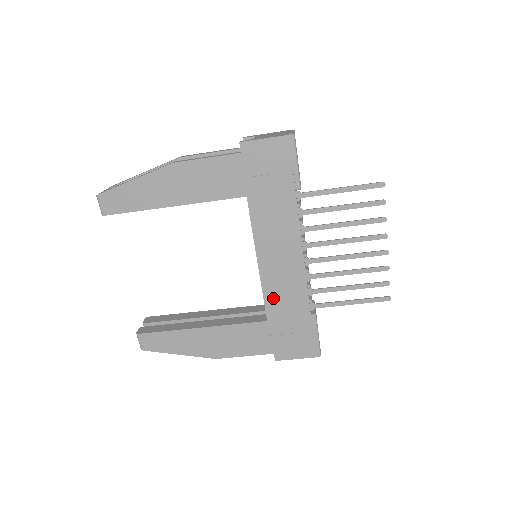
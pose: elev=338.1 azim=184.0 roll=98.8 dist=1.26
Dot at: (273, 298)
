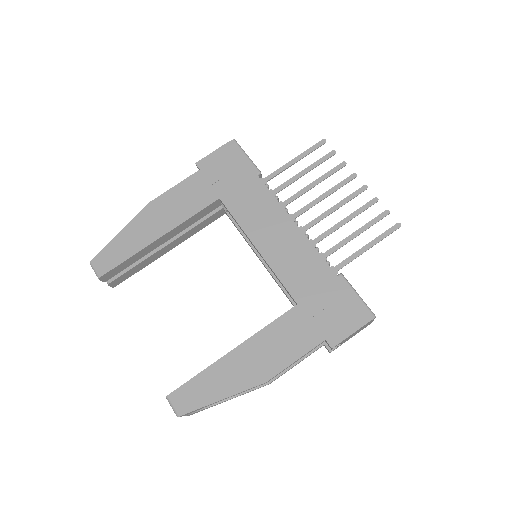
Dot at: (289, 276)
